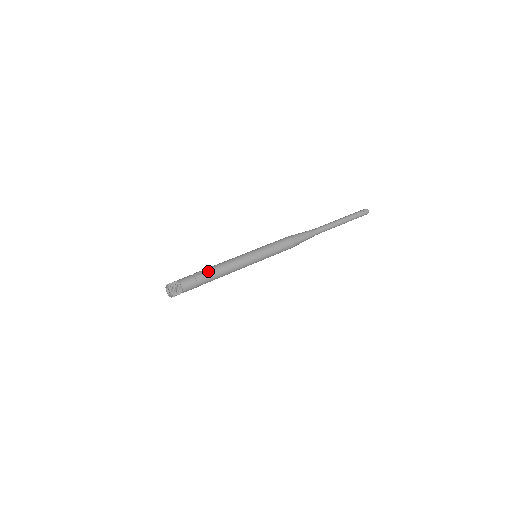
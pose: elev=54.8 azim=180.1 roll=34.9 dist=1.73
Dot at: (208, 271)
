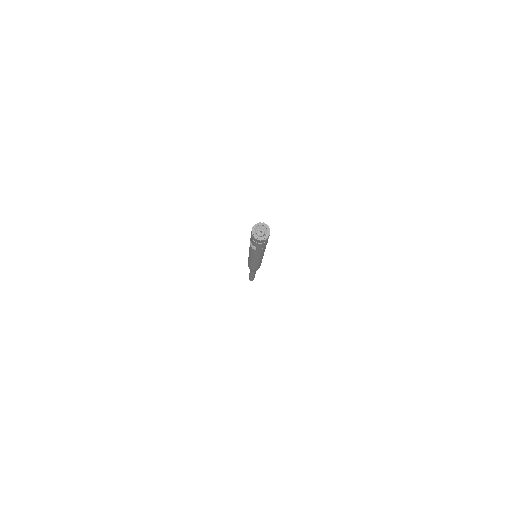
Dot at: occluded
